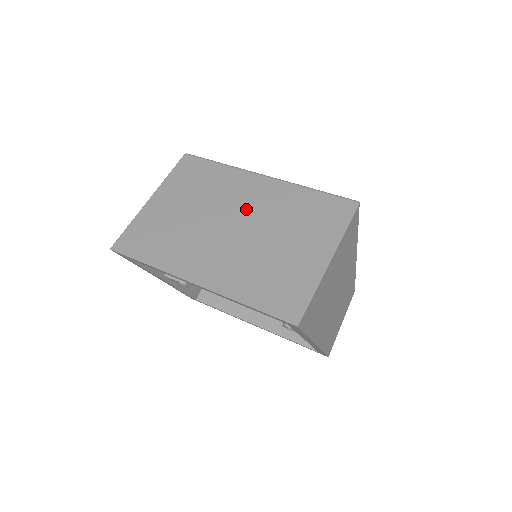
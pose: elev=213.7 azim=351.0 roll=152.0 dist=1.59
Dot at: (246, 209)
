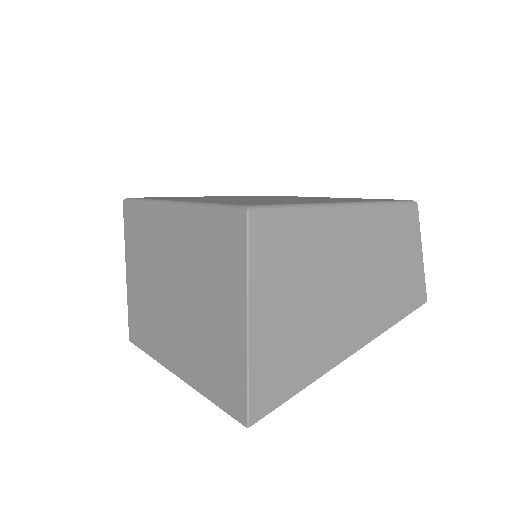
Dot at: (173, 264)
